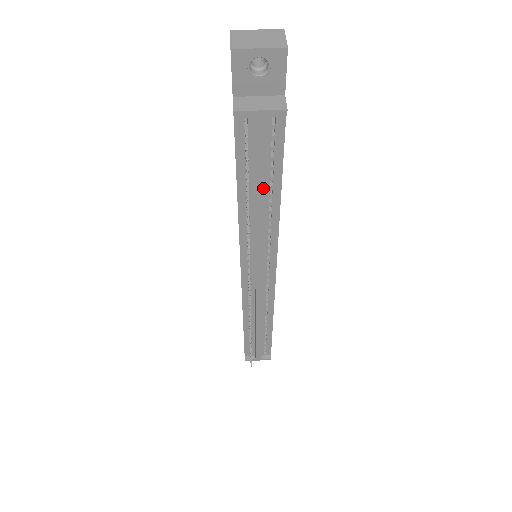
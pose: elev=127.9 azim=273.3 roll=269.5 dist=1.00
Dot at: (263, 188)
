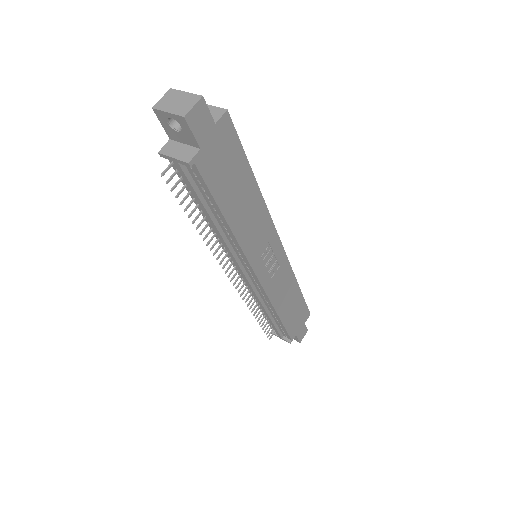
Dot at: (206, 211)
